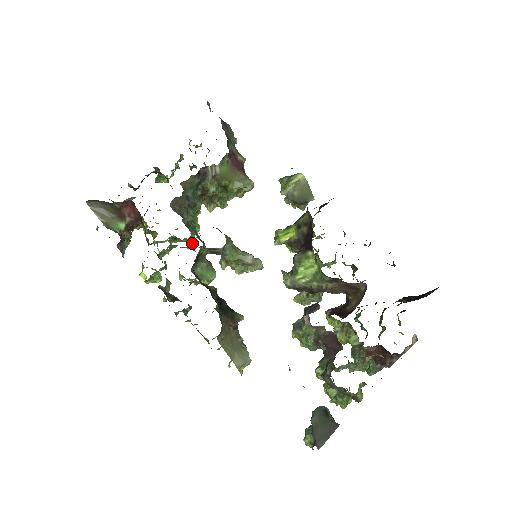
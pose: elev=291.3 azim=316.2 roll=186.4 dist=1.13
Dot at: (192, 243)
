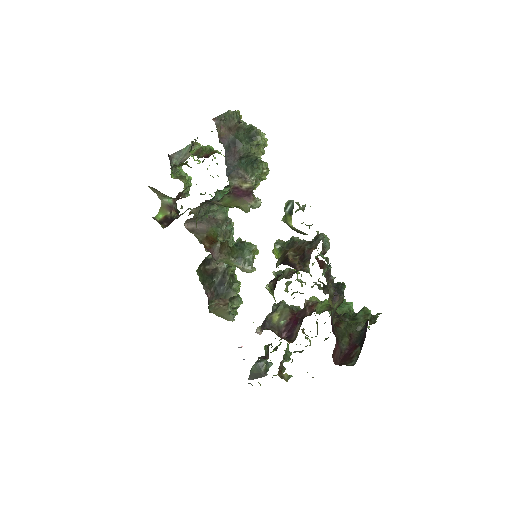
Dot at: occluded
